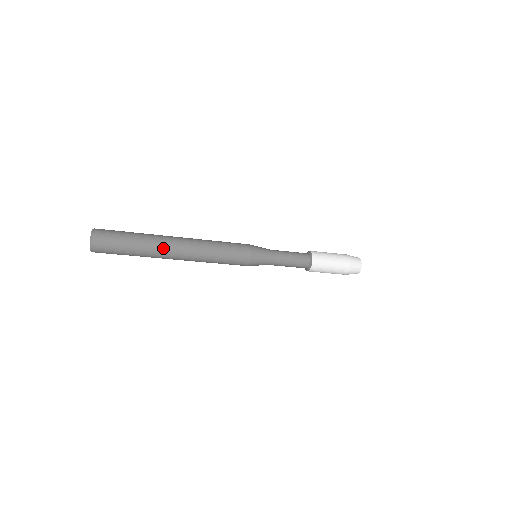
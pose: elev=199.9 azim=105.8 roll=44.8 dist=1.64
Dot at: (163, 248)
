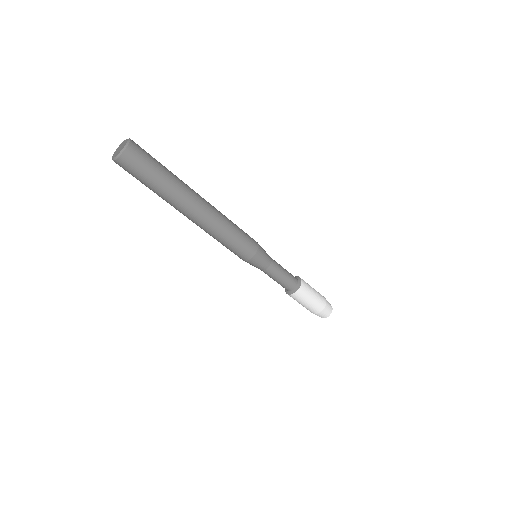
Dot at: (183, 204)
